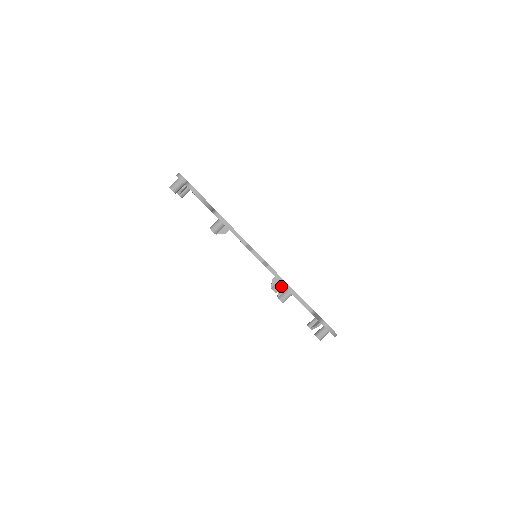
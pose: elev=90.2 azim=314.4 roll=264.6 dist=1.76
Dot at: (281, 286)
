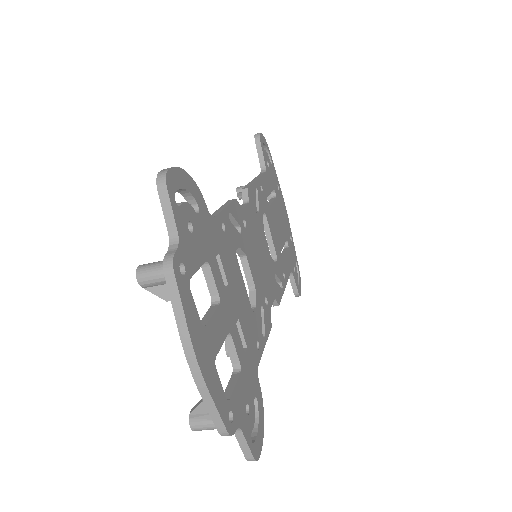
Dot at: occluded
